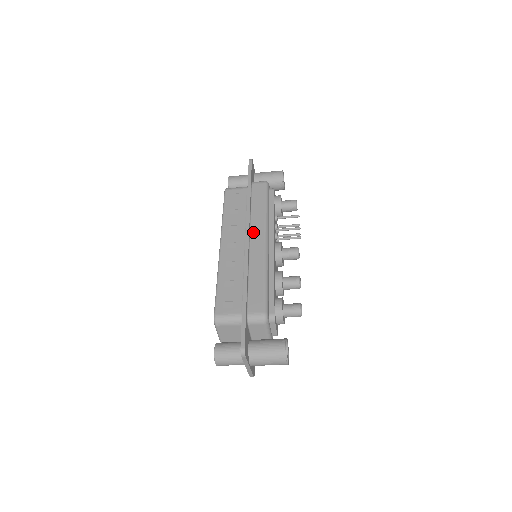
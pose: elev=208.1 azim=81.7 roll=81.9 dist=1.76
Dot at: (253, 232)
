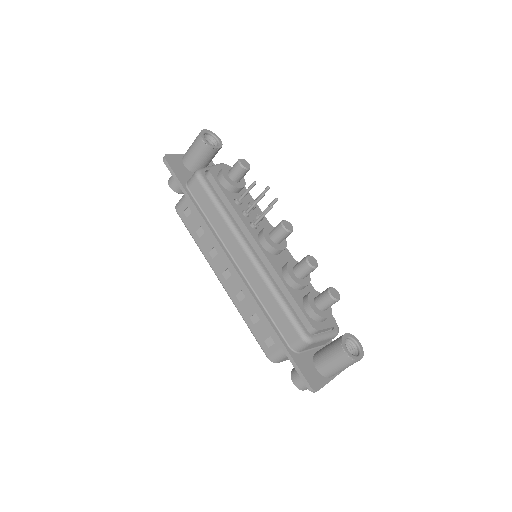
Dot at: (230, 250)
